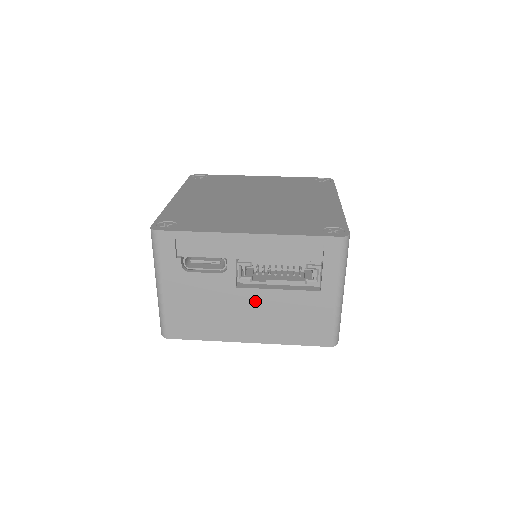
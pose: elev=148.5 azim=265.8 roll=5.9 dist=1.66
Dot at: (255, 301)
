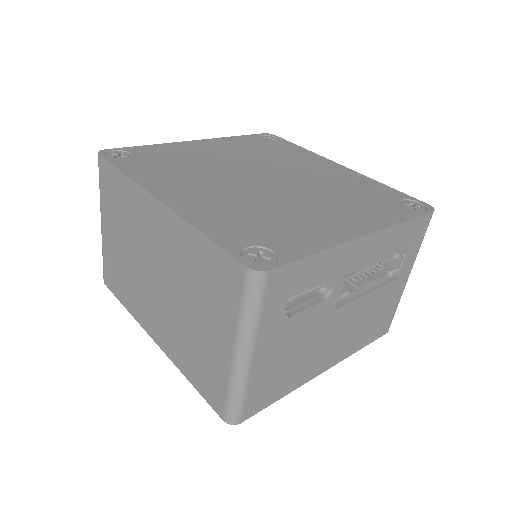
Dot at: (346, 319)
